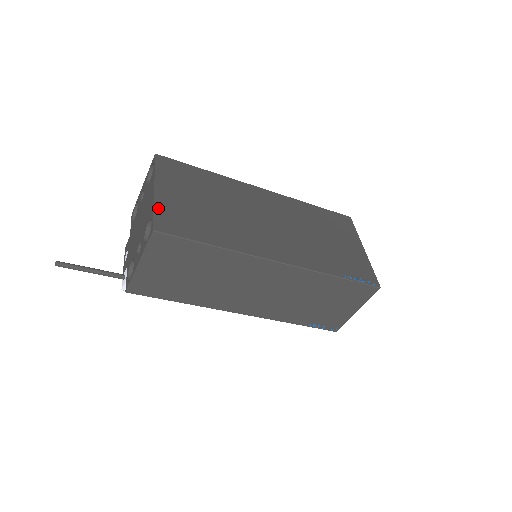
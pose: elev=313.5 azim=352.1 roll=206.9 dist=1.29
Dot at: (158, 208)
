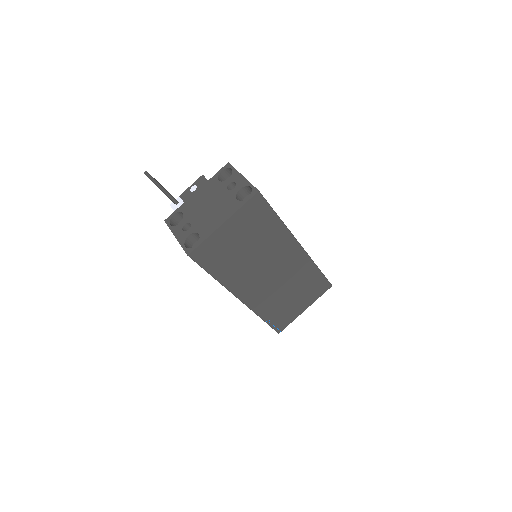
Dot at: (208, 240)
